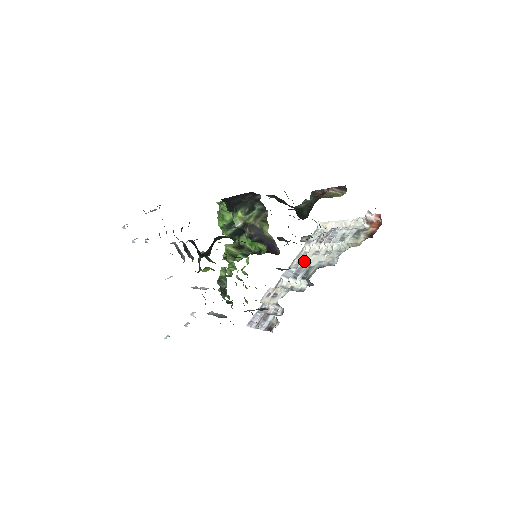
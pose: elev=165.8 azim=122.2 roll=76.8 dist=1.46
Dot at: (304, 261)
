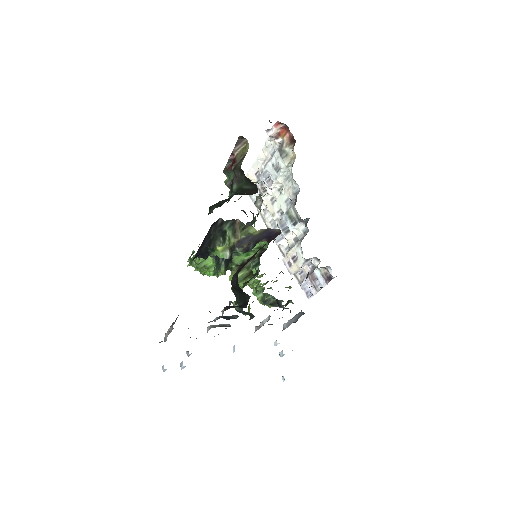
Dot at: (274, 216)
